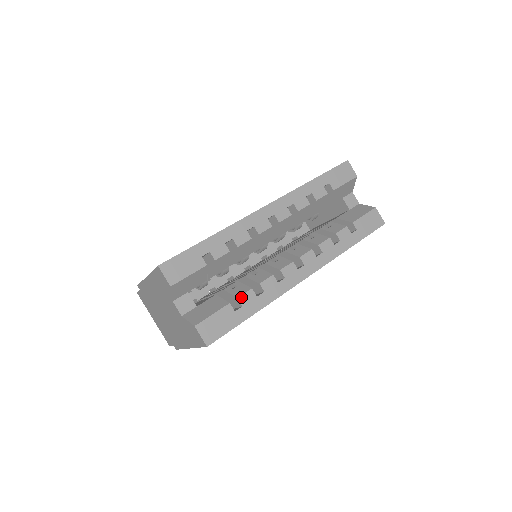
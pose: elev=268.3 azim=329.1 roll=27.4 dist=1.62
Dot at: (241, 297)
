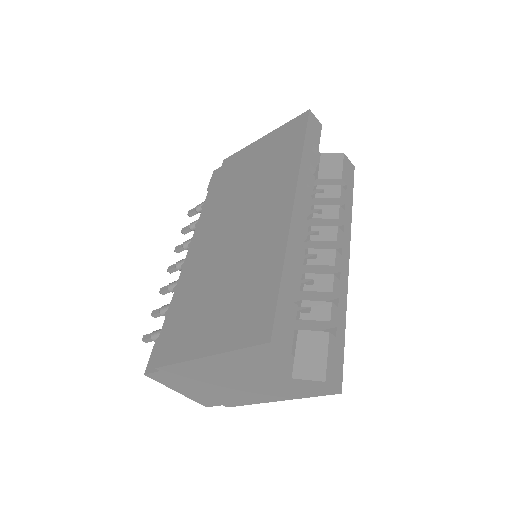
Dot at: (331, 318)
